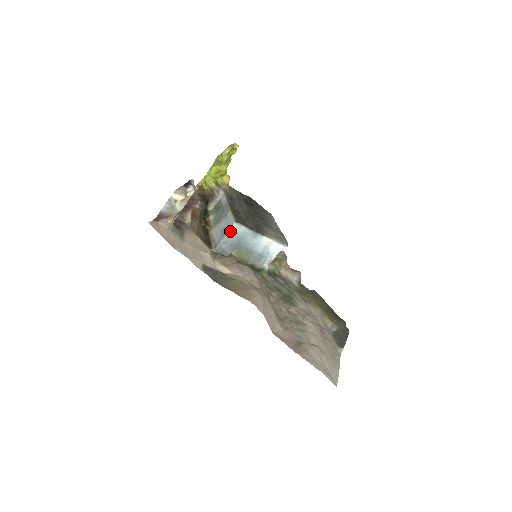
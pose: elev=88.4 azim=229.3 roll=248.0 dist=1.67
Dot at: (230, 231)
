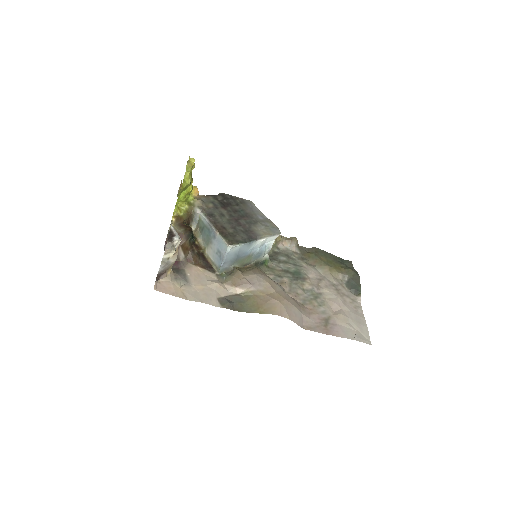
Dot at: (227, 254)
